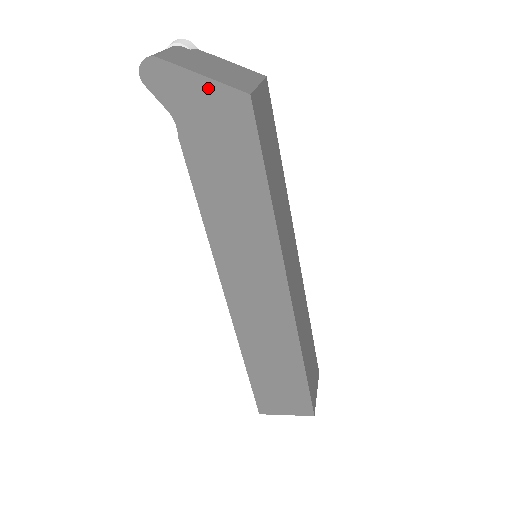
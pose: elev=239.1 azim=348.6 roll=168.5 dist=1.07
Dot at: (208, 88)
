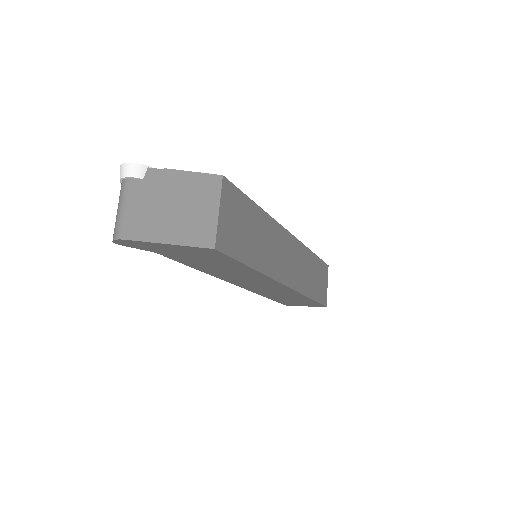
Dot at: (177, 247)
